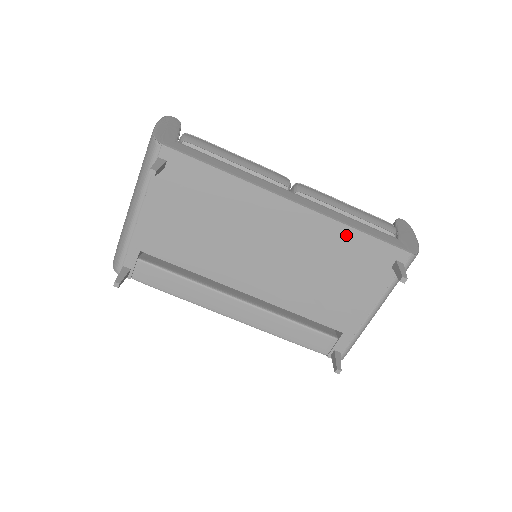
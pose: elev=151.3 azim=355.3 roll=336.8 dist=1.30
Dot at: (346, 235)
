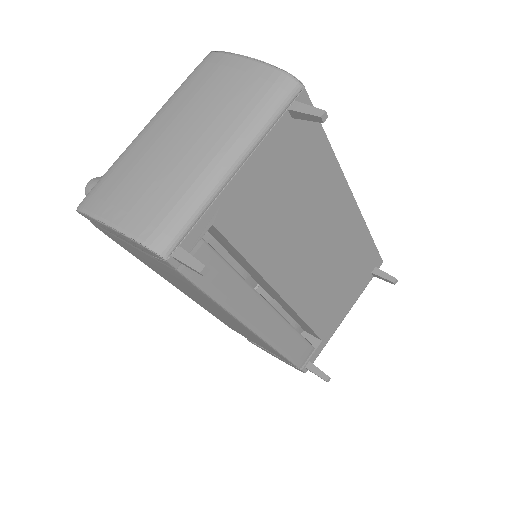
Dot at: (365, 238)
